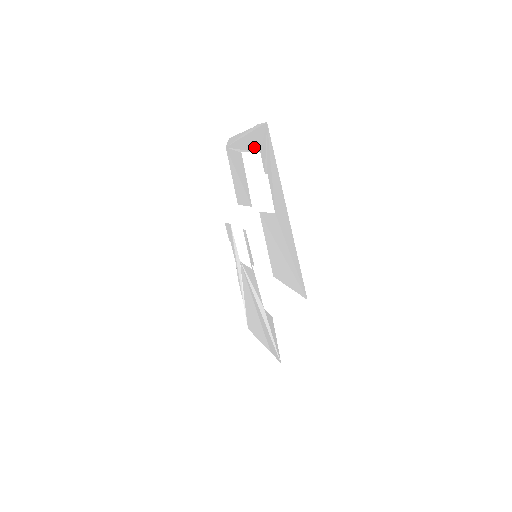
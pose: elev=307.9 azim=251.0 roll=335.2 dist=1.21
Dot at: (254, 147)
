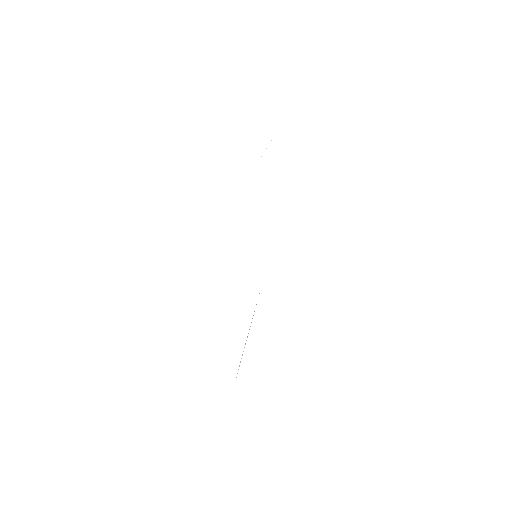
Dot at: occluded
